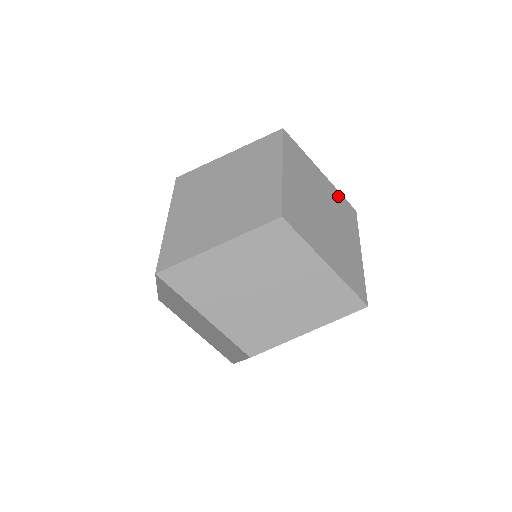
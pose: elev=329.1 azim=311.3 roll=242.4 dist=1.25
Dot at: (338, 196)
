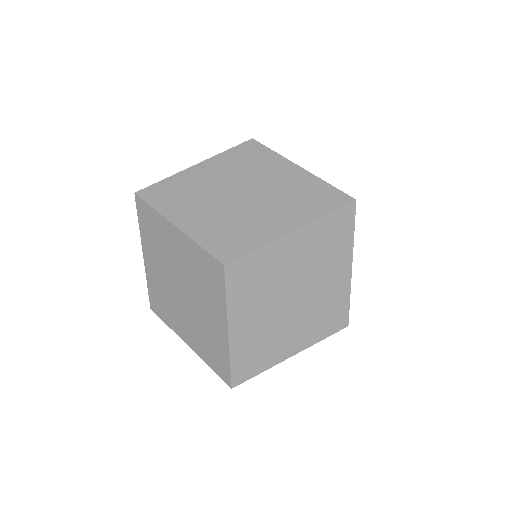
Dot at: occluded
